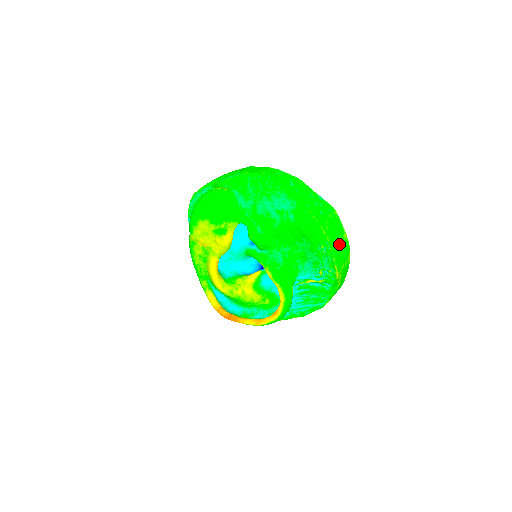
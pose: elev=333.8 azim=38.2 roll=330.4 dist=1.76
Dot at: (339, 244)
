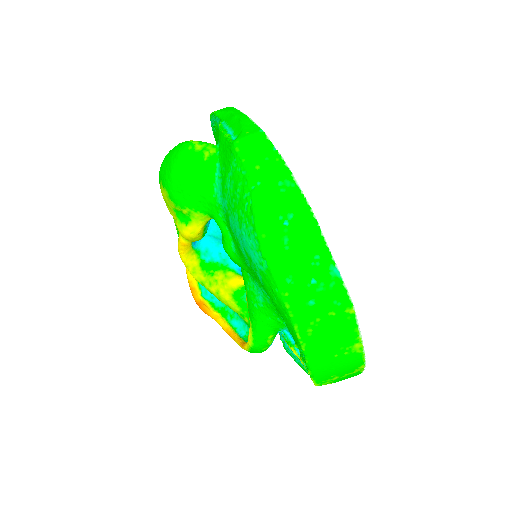
Dot at: (333, 356)
